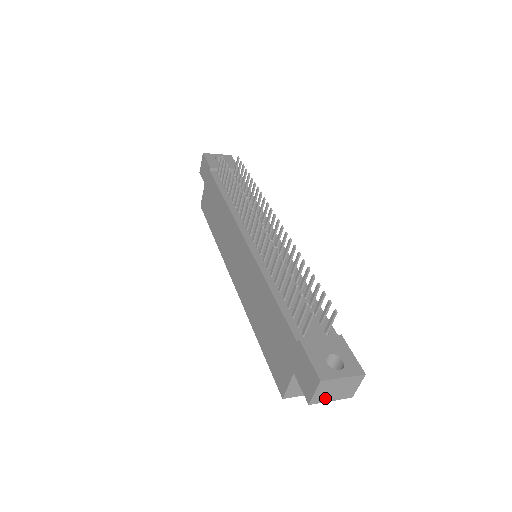
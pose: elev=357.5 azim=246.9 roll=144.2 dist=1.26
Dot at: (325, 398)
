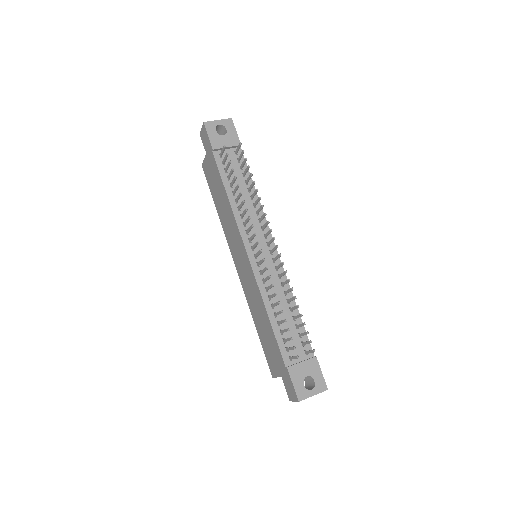
Dot at: occluded
